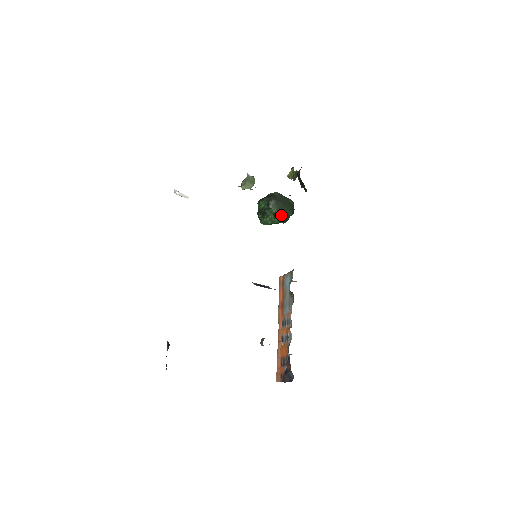
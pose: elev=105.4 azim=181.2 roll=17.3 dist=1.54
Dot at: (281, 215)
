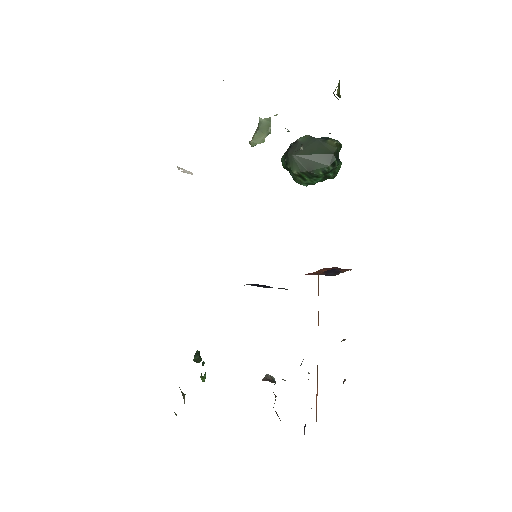
Dot at: (311, 174)
